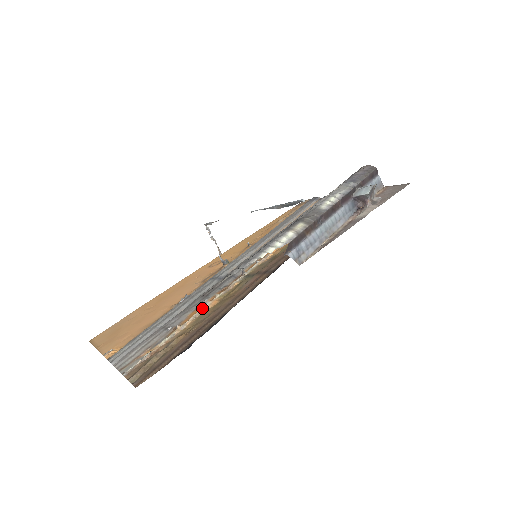
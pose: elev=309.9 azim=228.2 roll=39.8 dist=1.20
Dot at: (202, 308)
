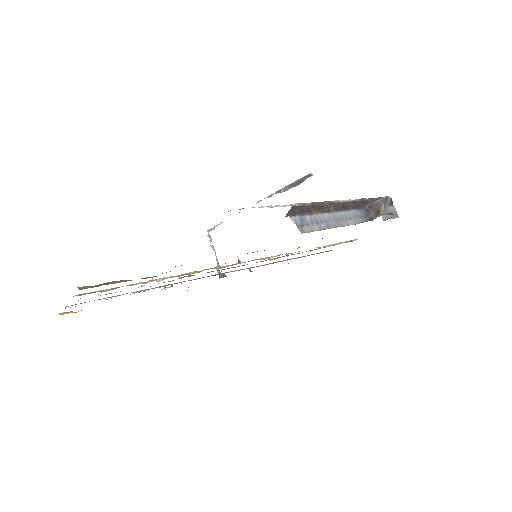
Dot at: (185, 273)
